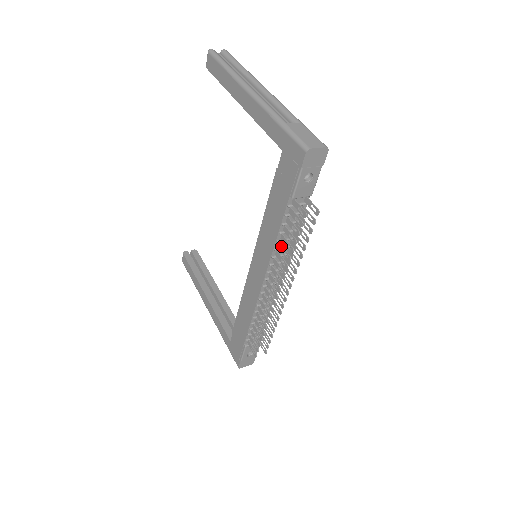
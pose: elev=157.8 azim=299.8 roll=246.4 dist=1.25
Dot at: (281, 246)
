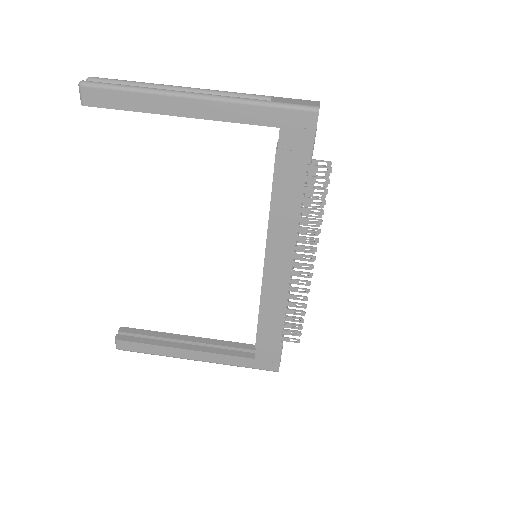
Dot at: (304, 218)
